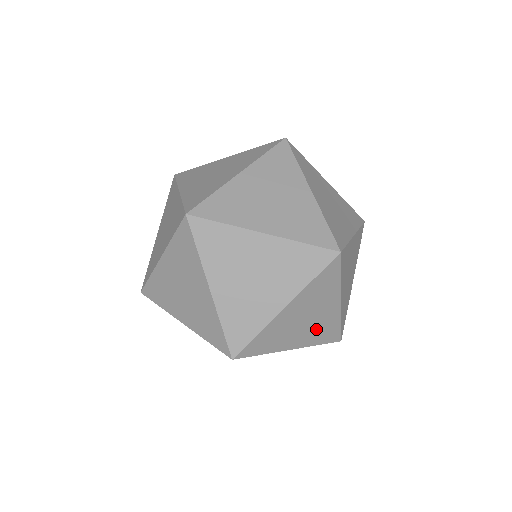
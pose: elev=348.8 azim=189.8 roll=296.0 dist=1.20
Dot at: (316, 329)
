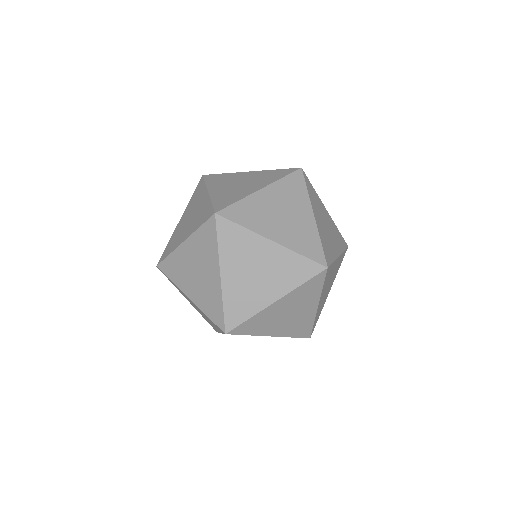
Dot at: (335, 273)
